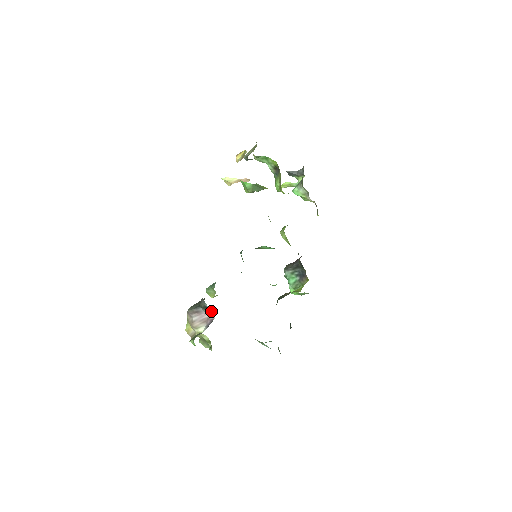
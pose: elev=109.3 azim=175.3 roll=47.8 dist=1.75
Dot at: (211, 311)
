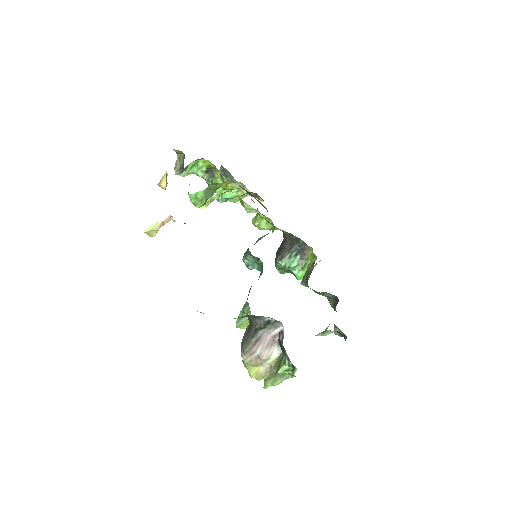
Dot at: (276, 321)
